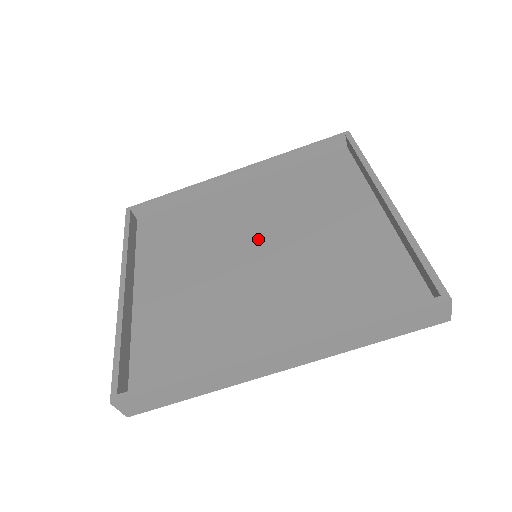
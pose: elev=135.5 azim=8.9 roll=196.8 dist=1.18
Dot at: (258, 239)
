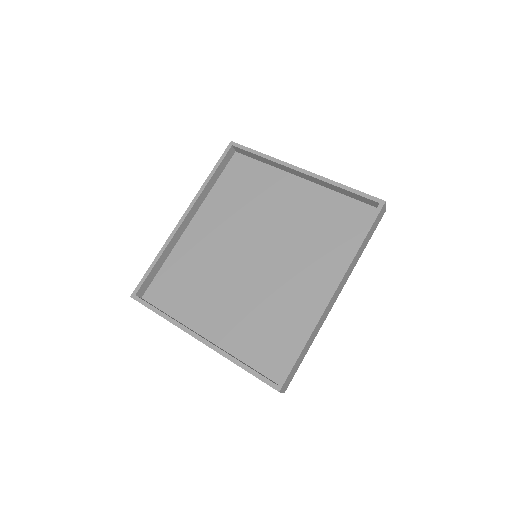
Dot at: (246, 246)
